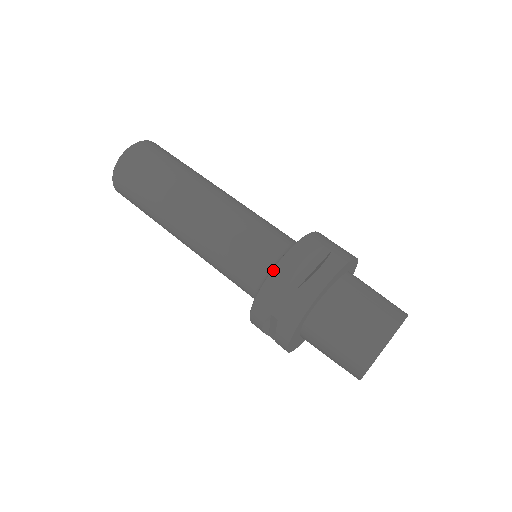
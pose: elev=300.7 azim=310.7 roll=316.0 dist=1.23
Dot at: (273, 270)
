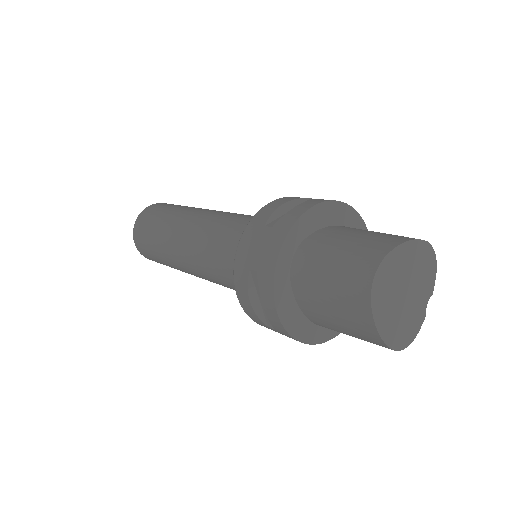
Dot at: (249, 222)
